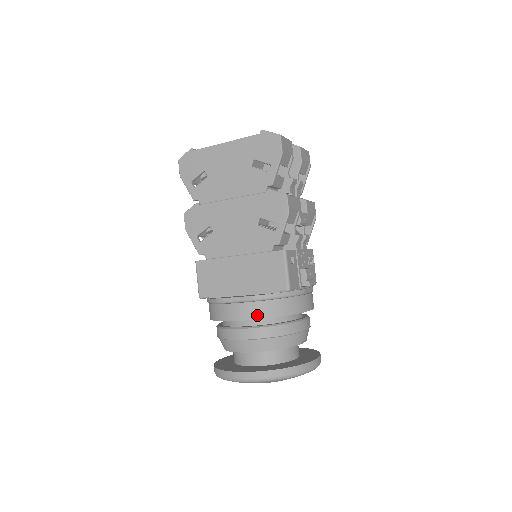
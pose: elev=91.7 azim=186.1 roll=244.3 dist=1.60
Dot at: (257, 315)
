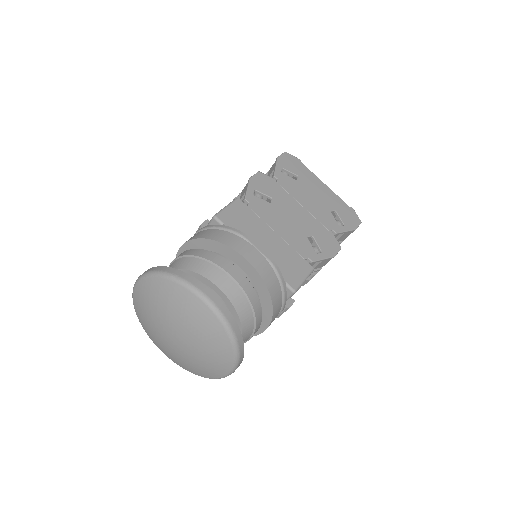
Dot at: (264, 275)
